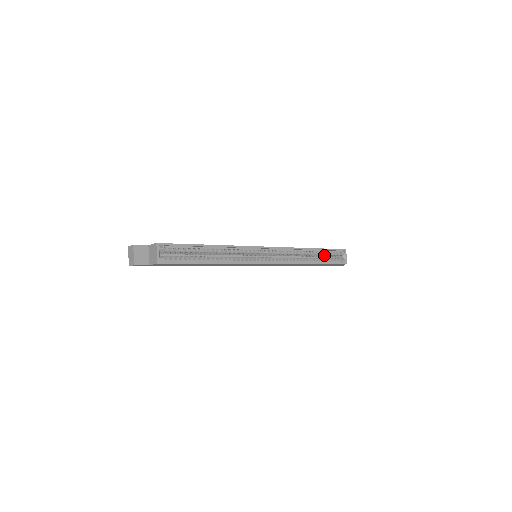
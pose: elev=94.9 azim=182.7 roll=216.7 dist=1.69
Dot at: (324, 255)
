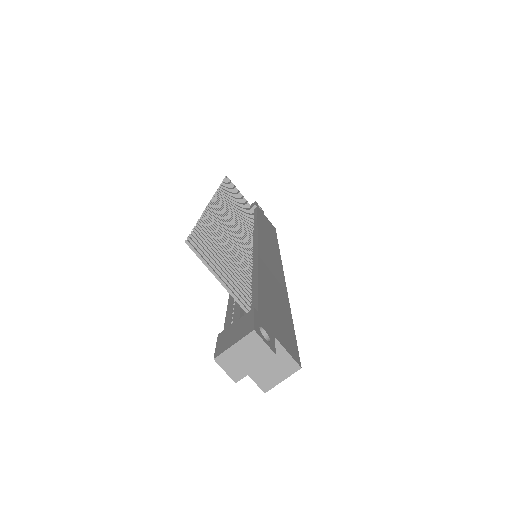
Dot at: occluded
